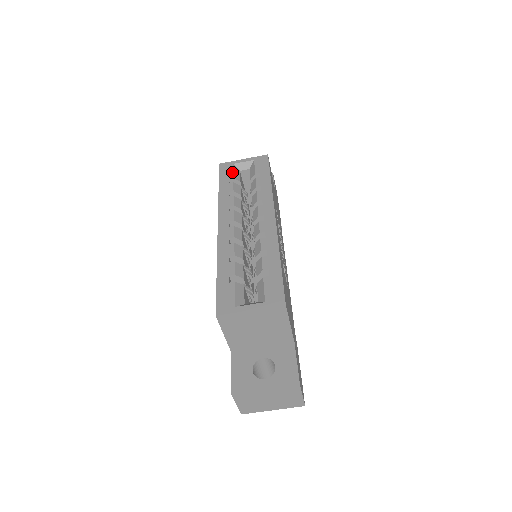
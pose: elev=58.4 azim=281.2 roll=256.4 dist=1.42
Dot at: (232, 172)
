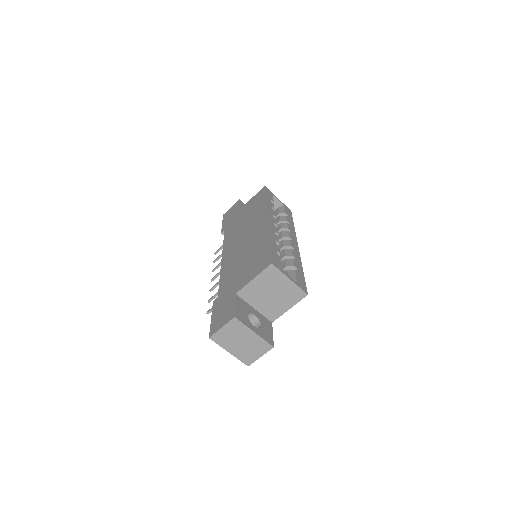
Dot at: occluded
